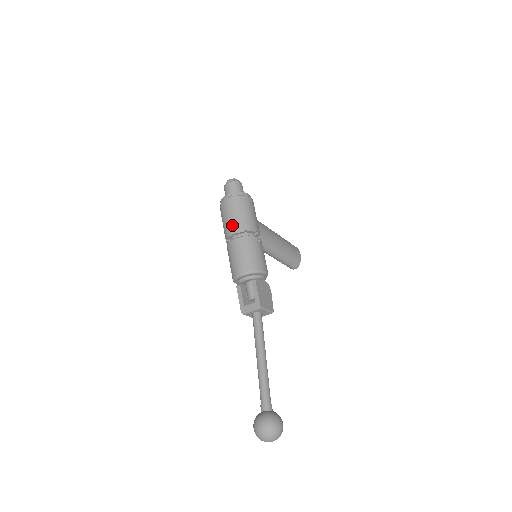
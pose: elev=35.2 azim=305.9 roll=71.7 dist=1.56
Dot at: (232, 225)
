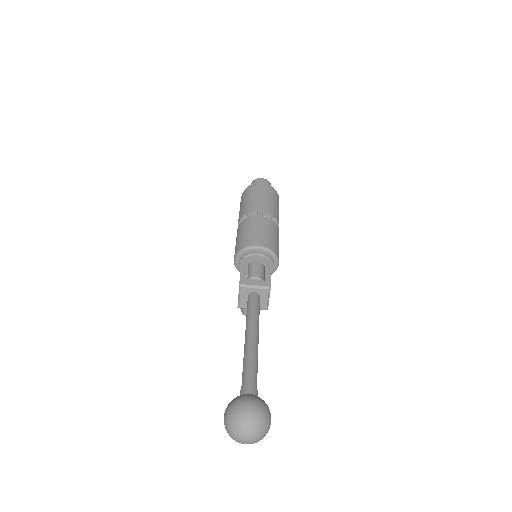
Dot at: (262, 204)
